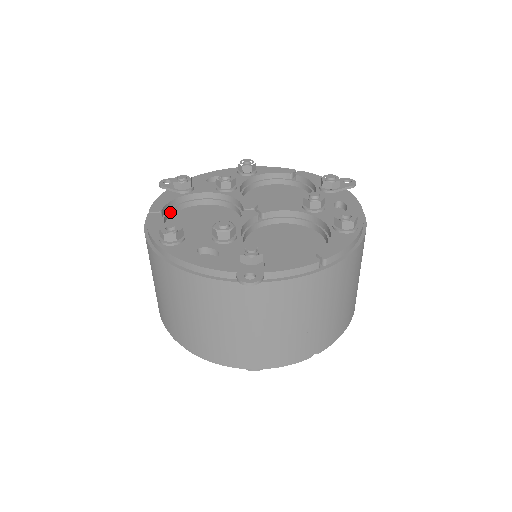
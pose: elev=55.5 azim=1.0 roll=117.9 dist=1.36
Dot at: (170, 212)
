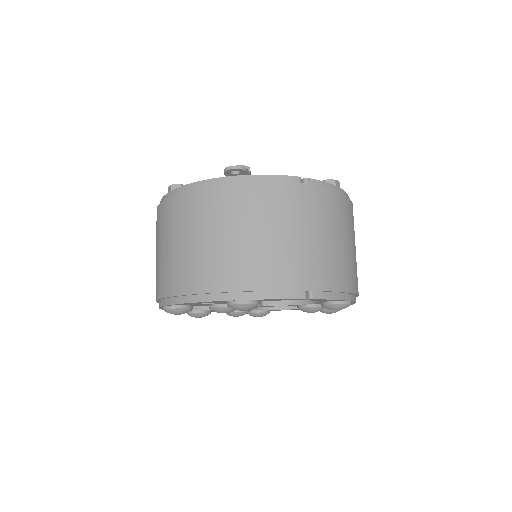
Dot at: occluded
